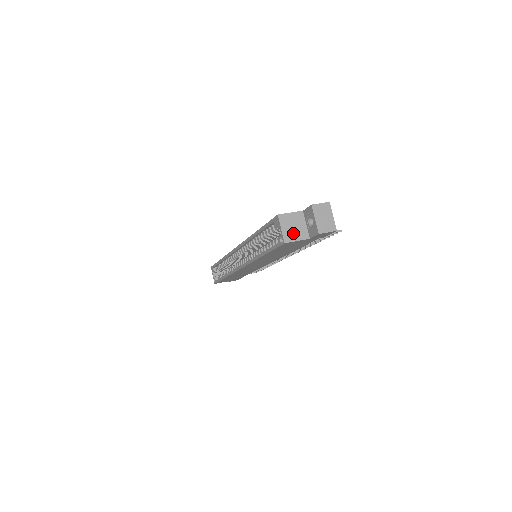
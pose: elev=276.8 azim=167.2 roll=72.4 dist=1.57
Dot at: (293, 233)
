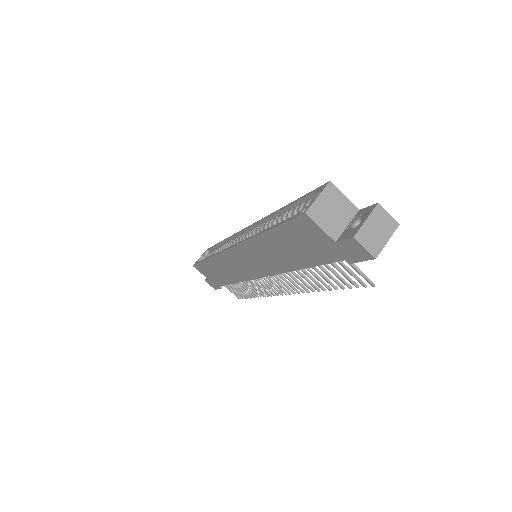
Dot at: (325, 215)
